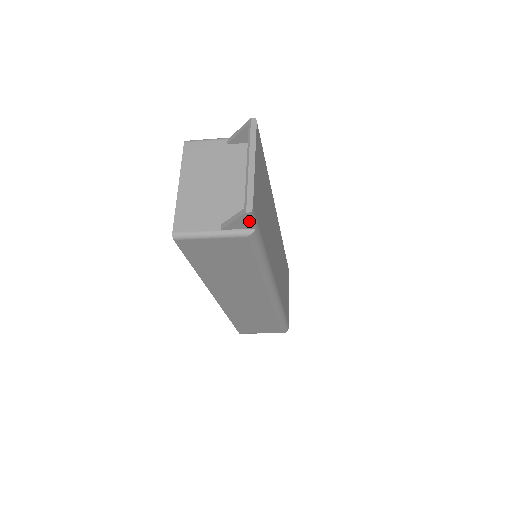
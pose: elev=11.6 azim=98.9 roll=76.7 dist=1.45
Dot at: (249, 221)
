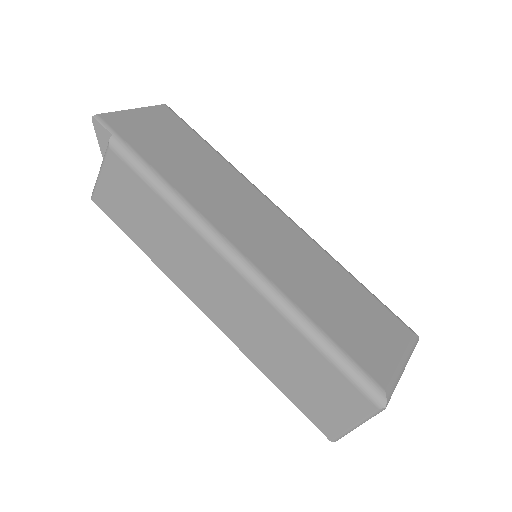
Dot at: (102, 130)
